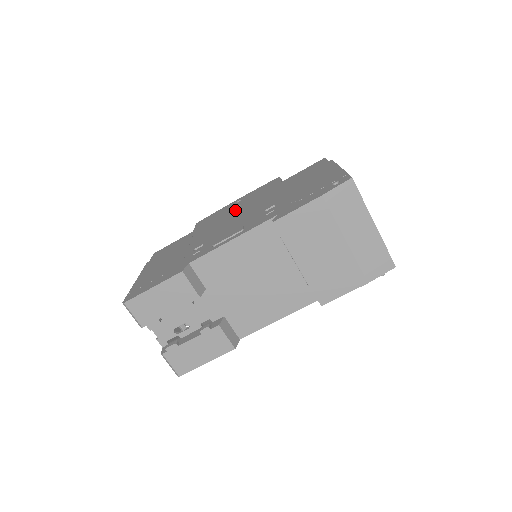
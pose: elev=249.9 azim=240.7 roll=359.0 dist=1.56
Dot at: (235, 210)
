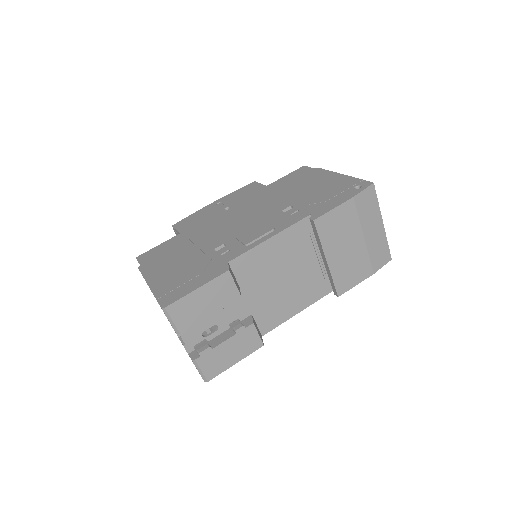
Dot at: (228, 212)
